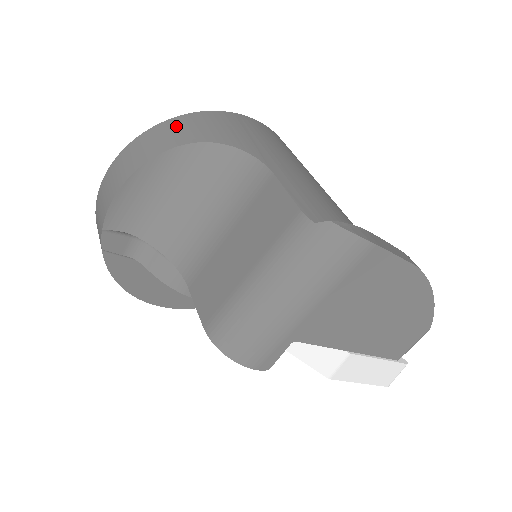
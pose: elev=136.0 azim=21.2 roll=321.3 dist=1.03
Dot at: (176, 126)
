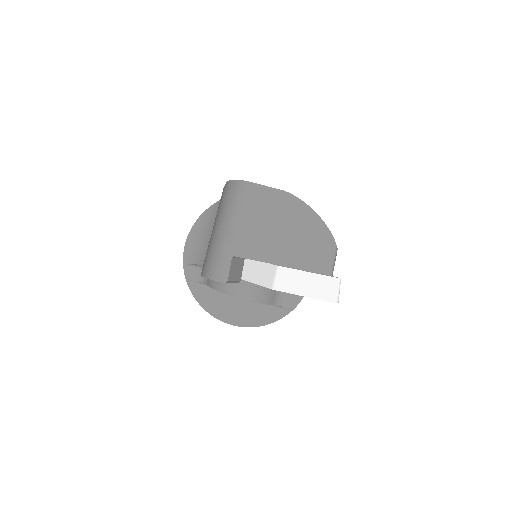
Dot at: occluded
